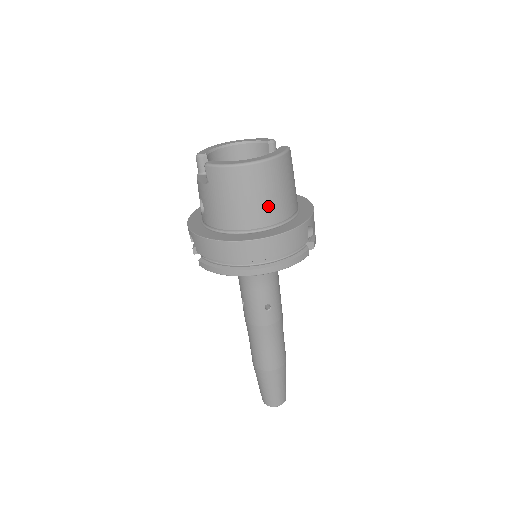
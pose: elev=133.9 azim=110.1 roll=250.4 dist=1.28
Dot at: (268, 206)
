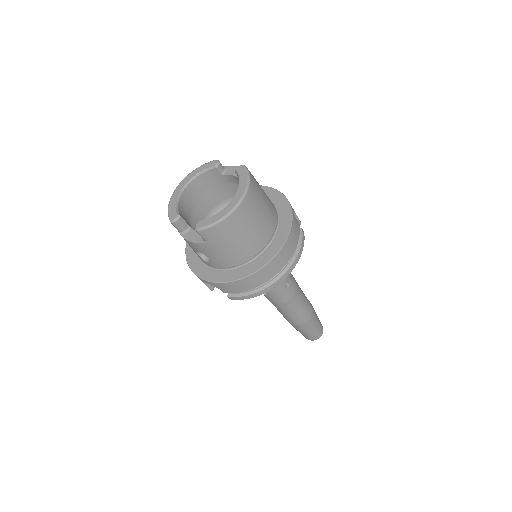
Dot at: (263, 225)
